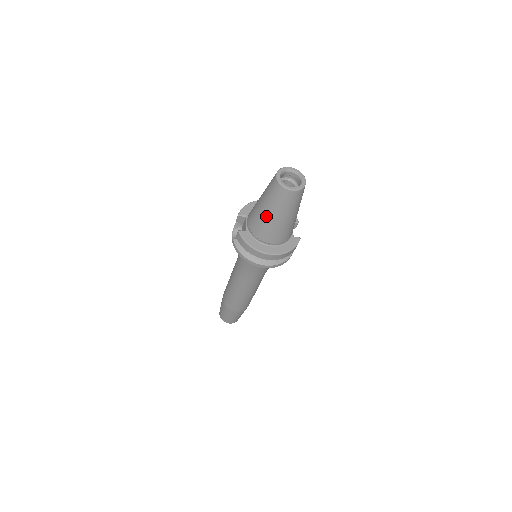
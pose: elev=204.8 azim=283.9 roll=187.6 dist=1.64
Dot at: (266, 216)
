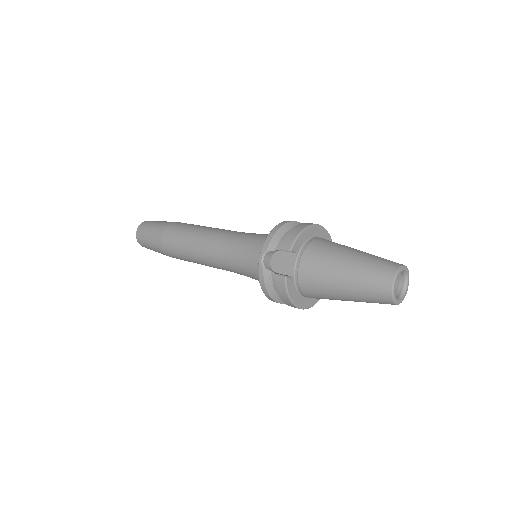
Dot at: (338, 293)
